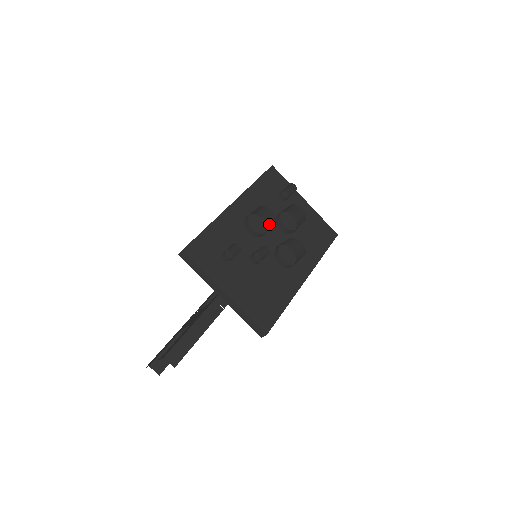
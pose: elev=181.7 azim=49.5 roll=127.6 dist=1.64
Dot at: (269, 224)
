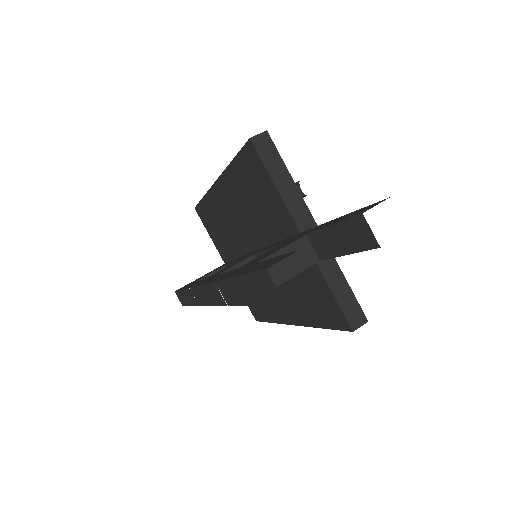
Dot at: occluded
